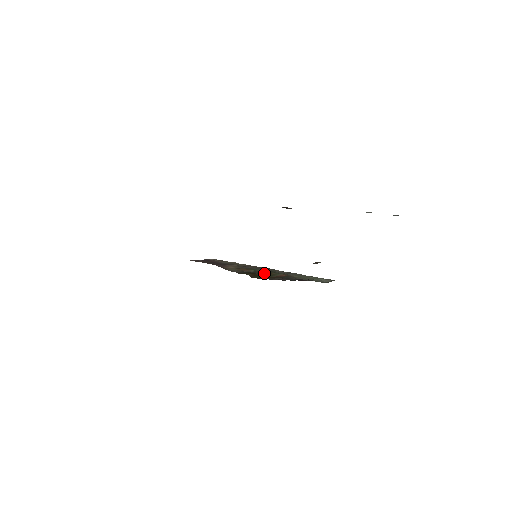
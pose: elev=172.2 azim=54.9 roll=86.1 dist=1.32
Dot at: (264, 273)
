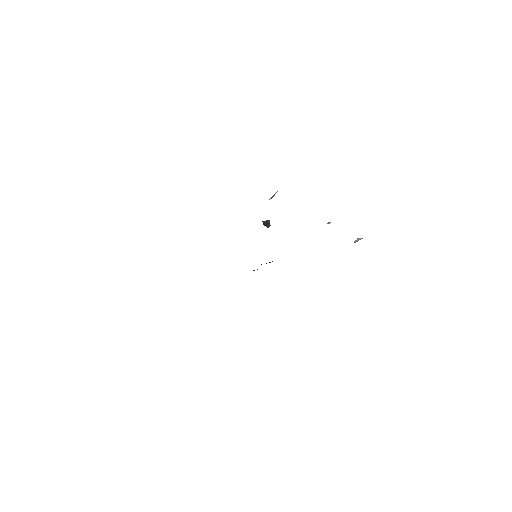
Dot at: occluded
